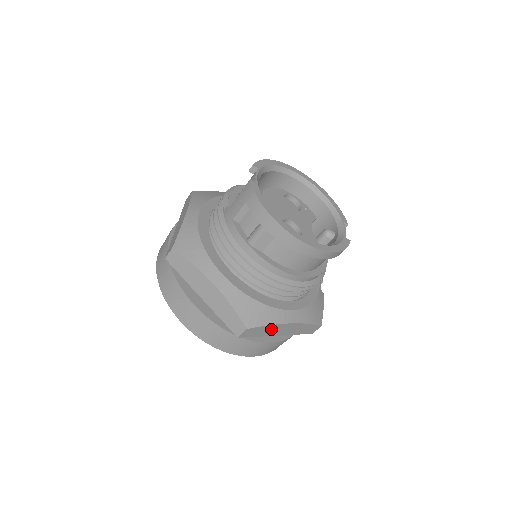
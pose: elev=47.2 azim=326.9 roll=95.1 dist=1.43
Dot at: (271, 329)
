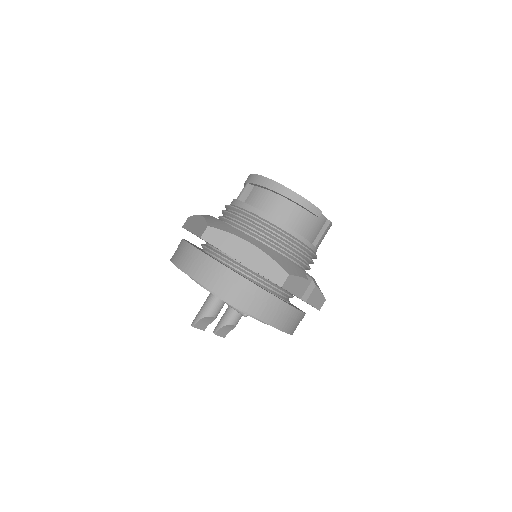
Dot at: (232, 243)
